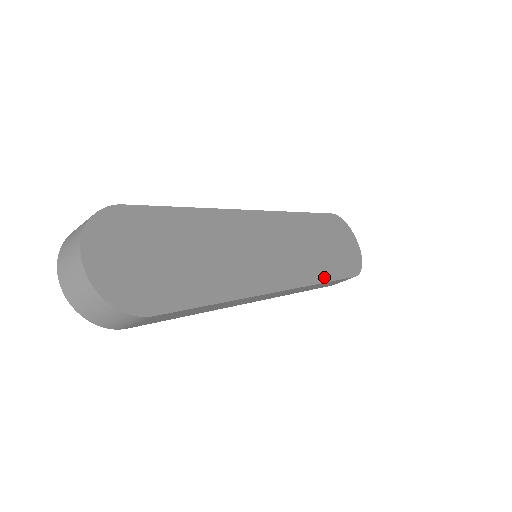
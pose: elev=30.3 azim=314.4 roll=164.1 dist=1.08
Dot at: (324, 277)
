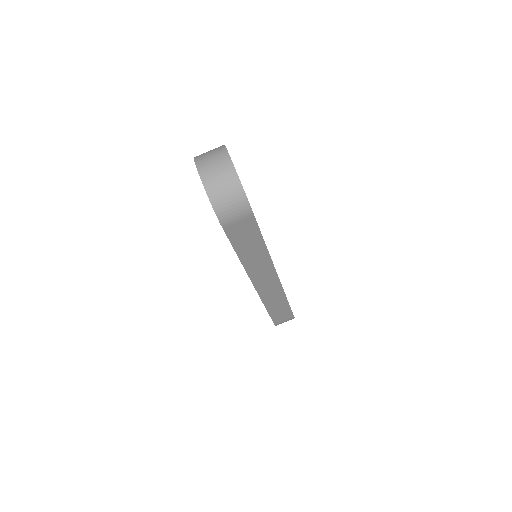
Dot at: occluded
